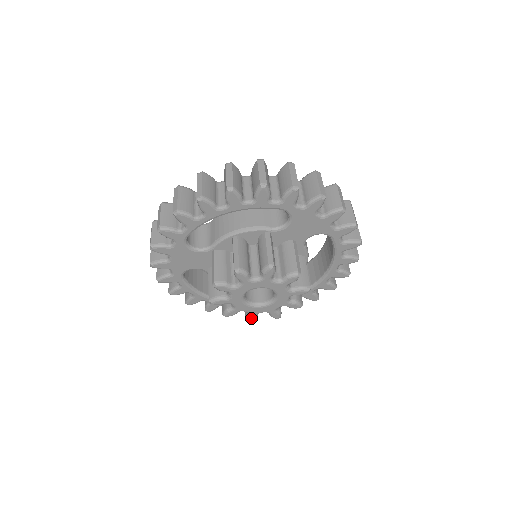
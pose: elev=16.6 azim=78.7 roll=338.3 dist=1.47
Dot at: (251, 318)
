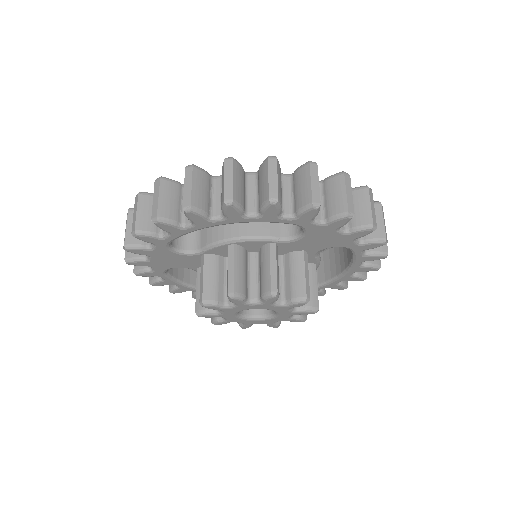
Dot at: (245, 326)
